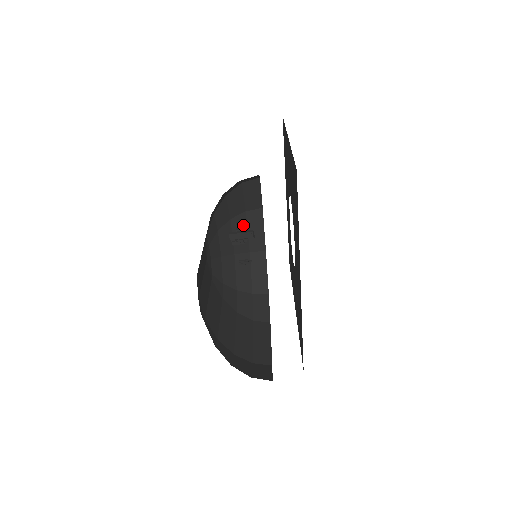
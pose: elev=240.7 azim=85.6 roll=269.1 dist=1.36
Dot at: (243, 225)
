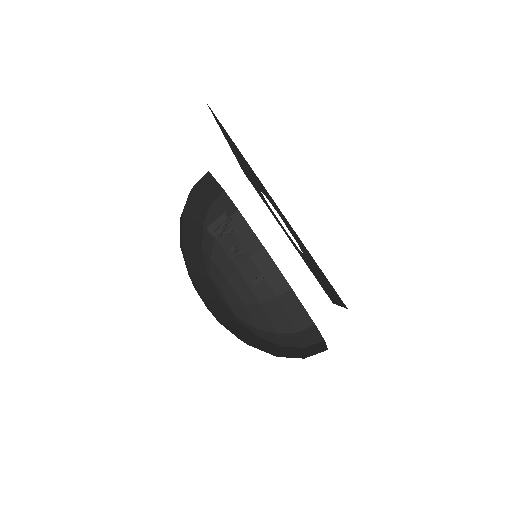
Dot at: (228, 232)
